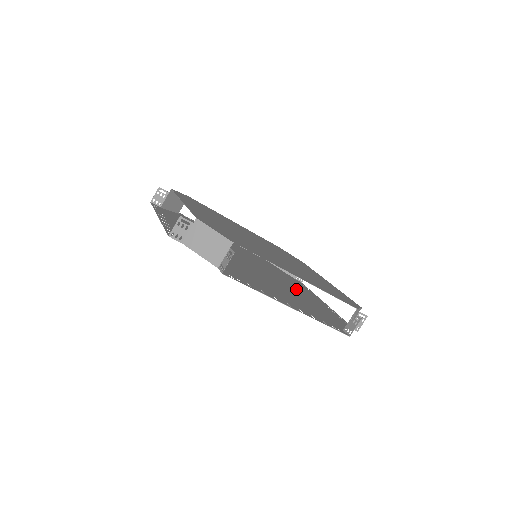
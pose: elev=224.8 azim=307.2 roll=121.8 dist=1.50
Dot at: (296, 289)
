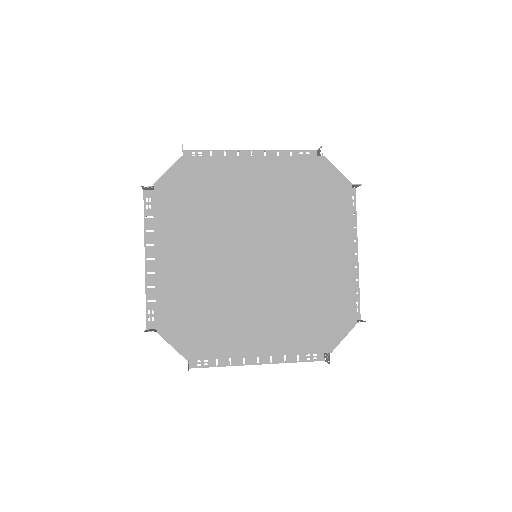
Dot at: occluded
